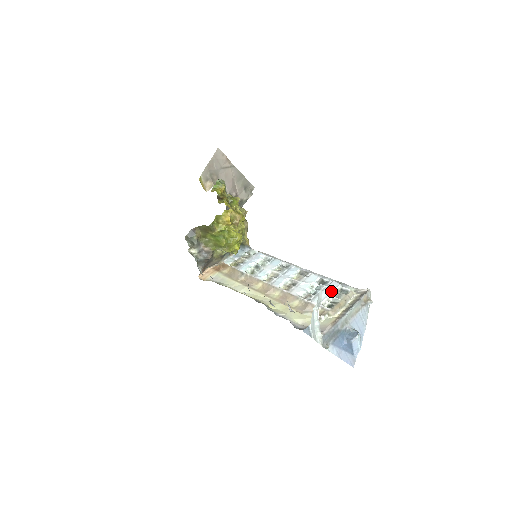
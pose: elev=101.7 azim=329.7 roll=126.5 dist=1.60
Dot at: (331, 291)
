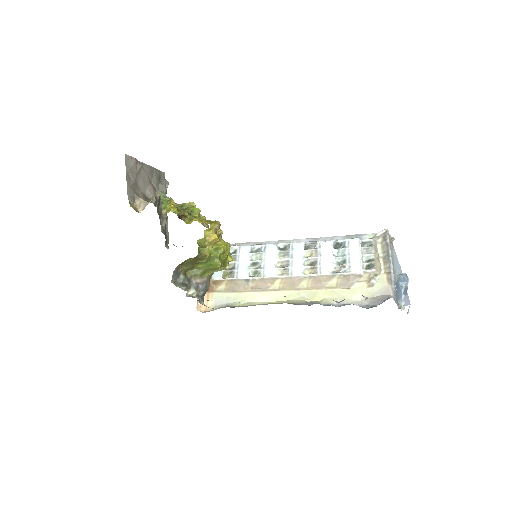
Dot at: (358, 251)
